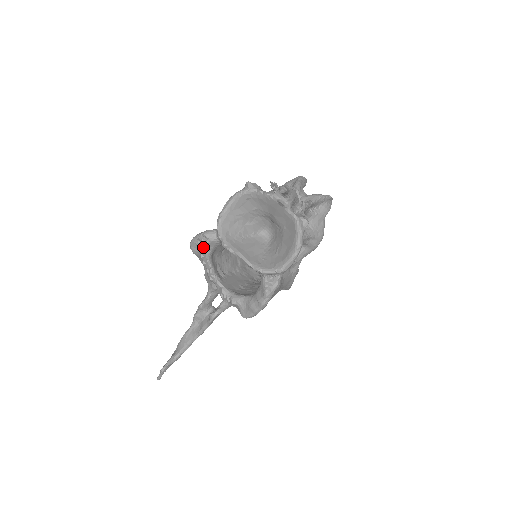
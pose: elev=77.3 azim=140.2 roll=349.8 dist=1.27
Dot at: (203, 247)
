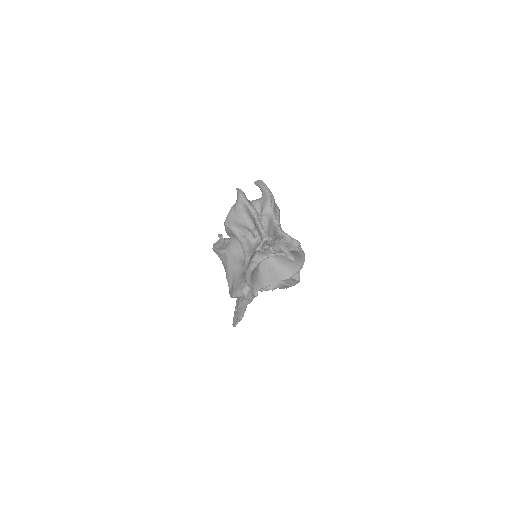
Dot at: occluded
